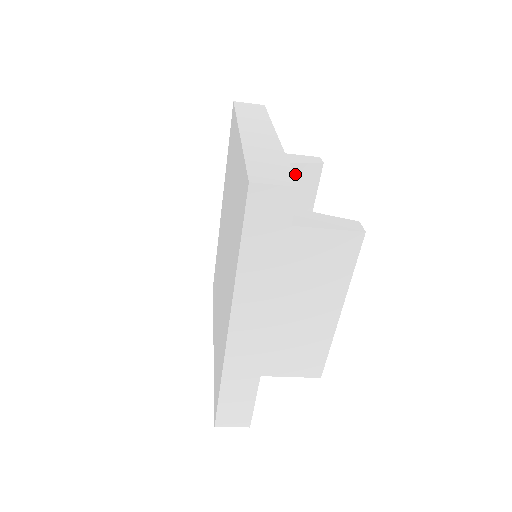
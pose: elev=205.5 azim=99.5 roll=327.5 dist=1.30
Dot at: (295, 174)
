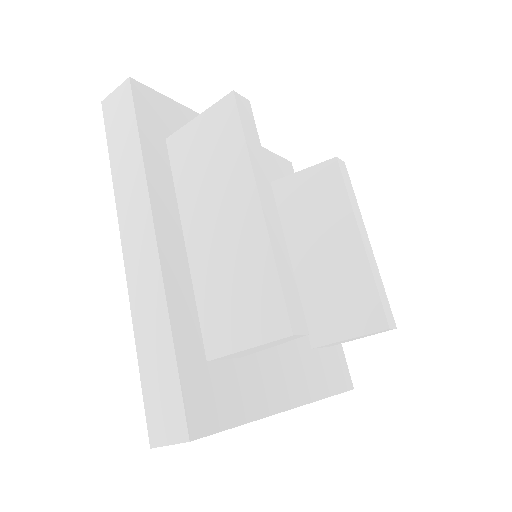
Dot at: (308, 181)
